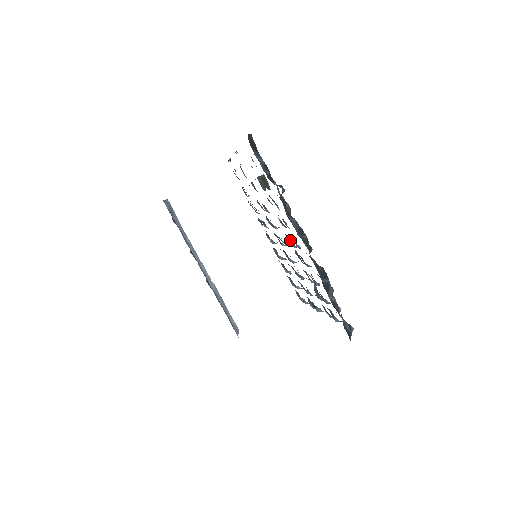
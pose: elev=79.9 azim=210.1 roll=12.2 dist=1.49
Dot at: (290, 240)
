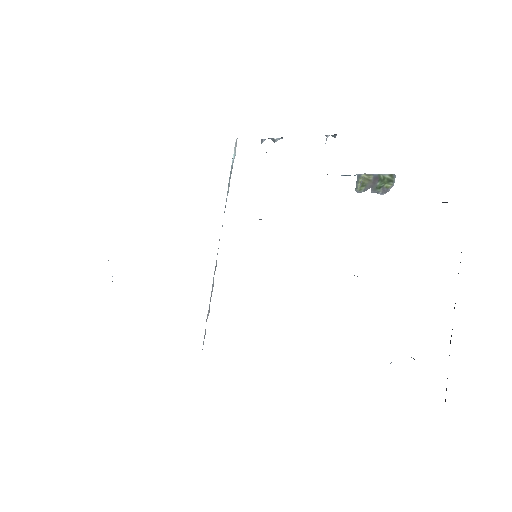
Dot at: occluded
